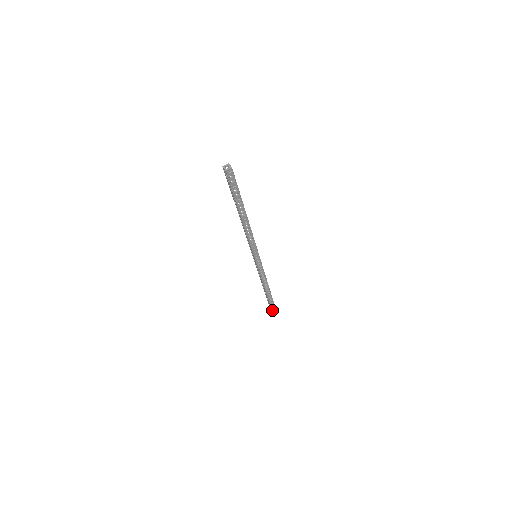
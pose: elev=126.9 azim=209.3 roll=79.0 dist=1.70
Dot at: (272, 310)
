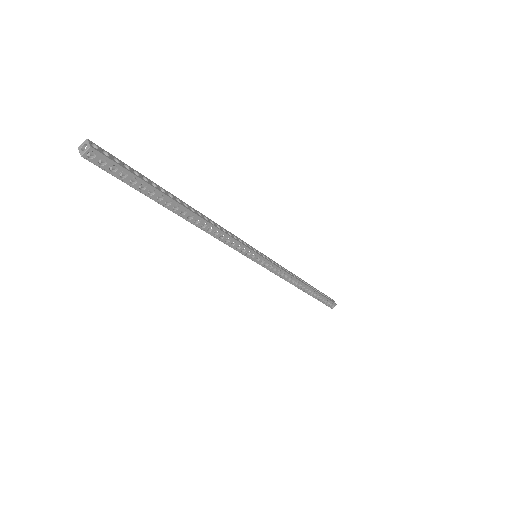
Dot at: (330, 306)
